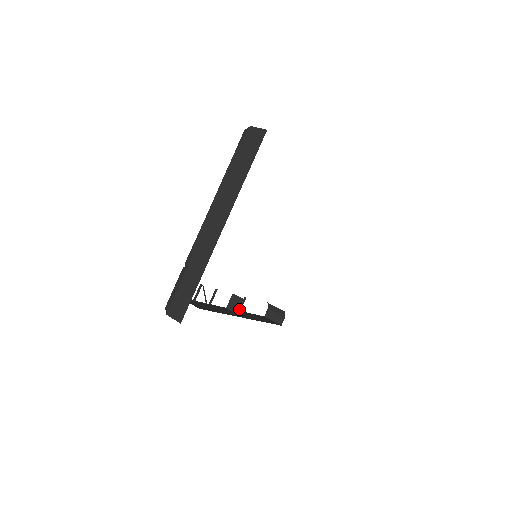
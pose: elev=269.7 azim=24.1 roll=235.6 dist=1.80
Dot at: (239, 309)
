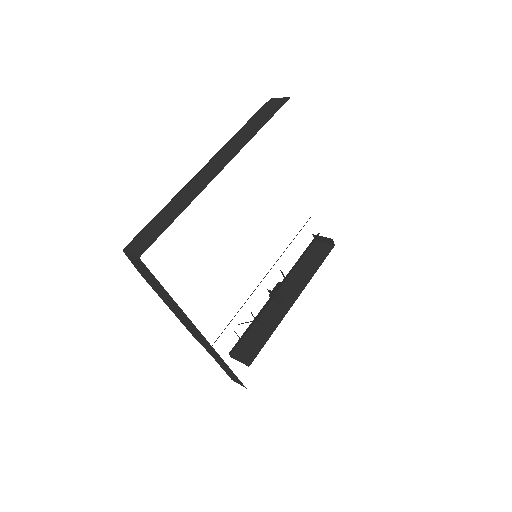
Dot at: (283, 301)
